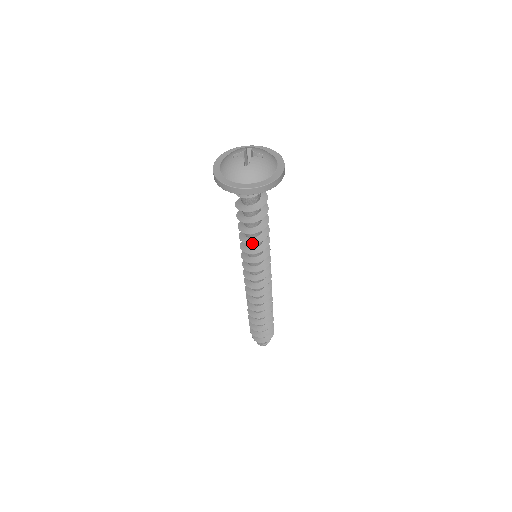
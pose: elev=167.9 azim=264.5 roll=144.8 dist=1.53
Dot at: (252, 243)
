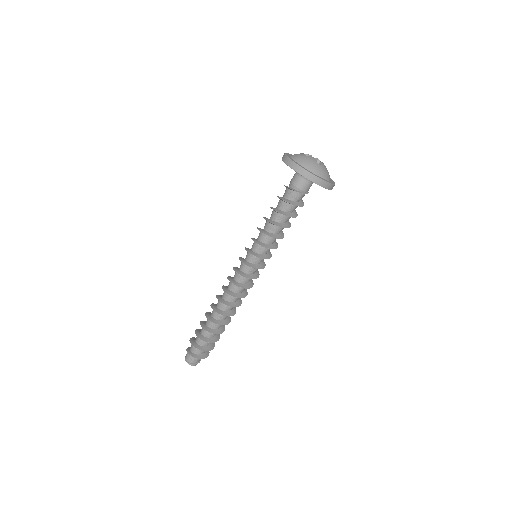
Dot at: (274, 237)
